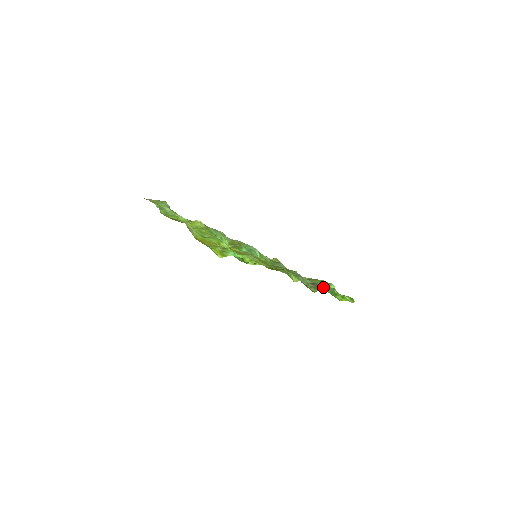
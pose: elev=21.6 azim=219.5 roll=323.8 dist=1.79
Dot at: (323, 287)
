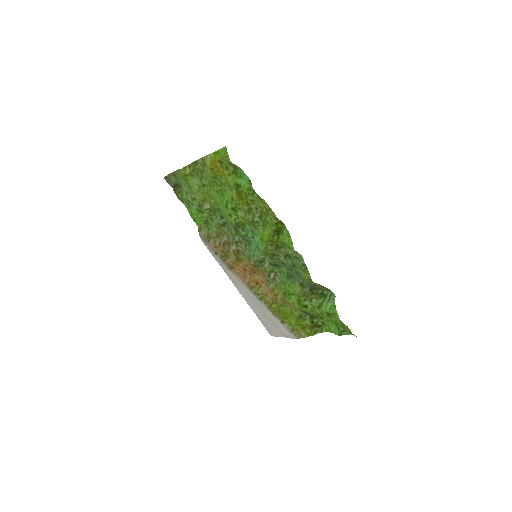
Dot at: (323, 287)
